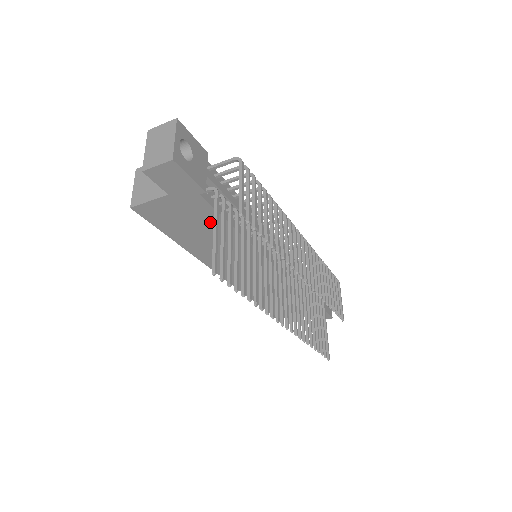
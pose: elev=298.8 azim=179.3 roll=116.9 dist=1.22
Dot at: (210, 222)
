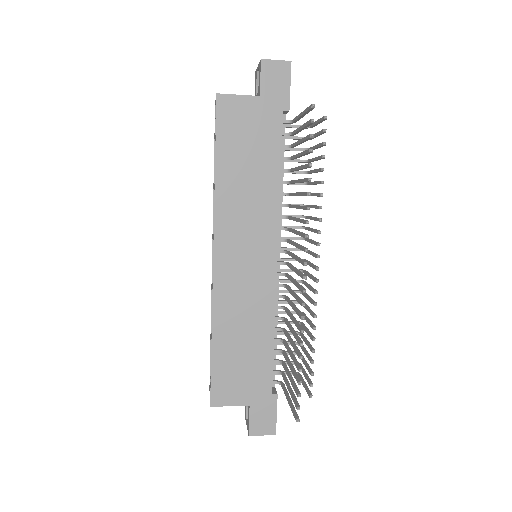
Dot at: (266, 153)
